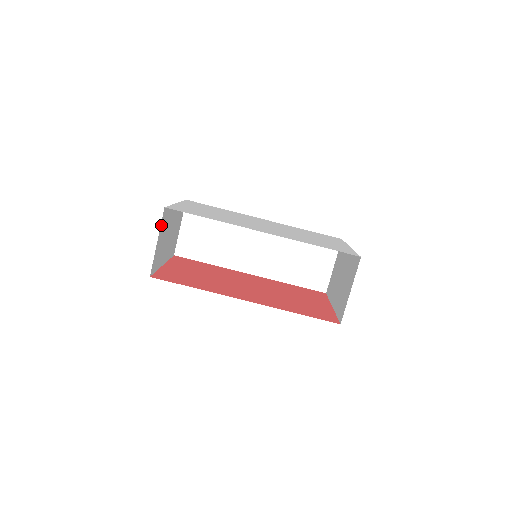
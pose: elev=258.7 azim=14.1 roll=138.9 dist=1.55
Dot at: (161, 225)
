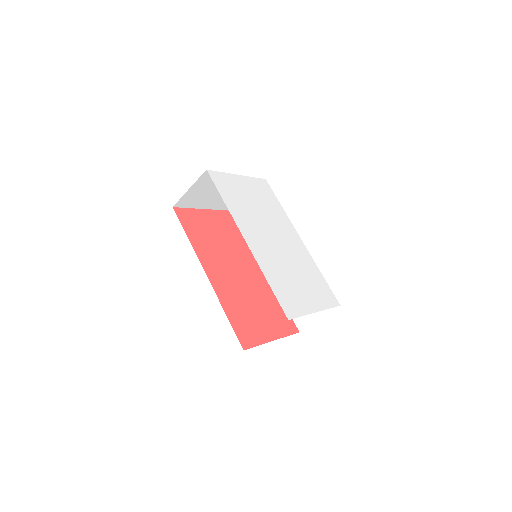
Dot at: (199, 180)
